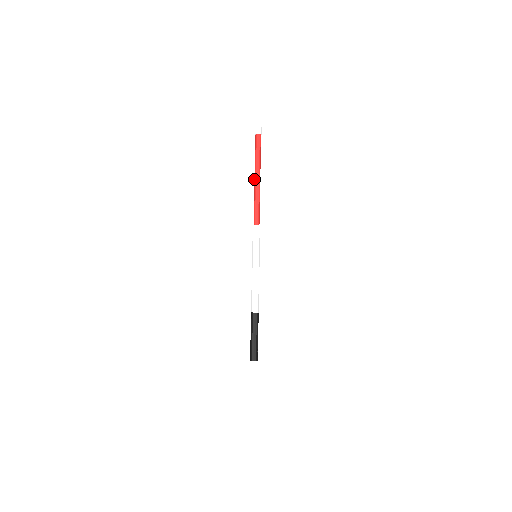
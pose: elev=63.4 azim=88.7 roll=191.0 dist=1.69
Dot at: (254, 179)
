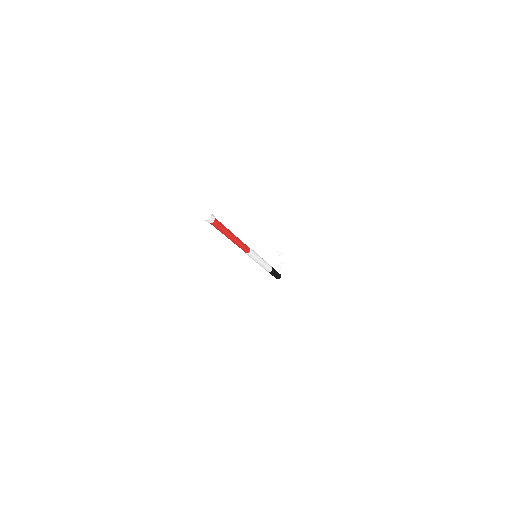
Dot at: occluded
